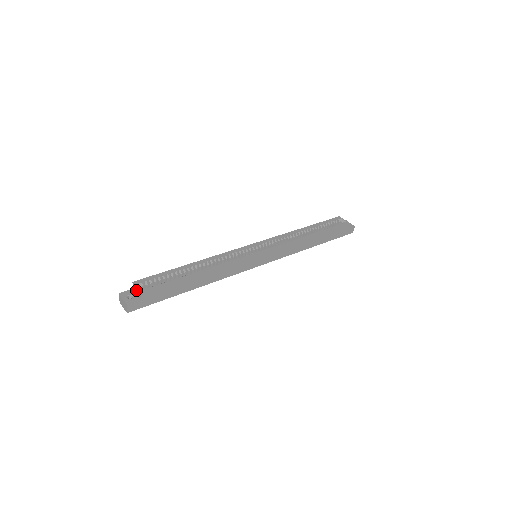
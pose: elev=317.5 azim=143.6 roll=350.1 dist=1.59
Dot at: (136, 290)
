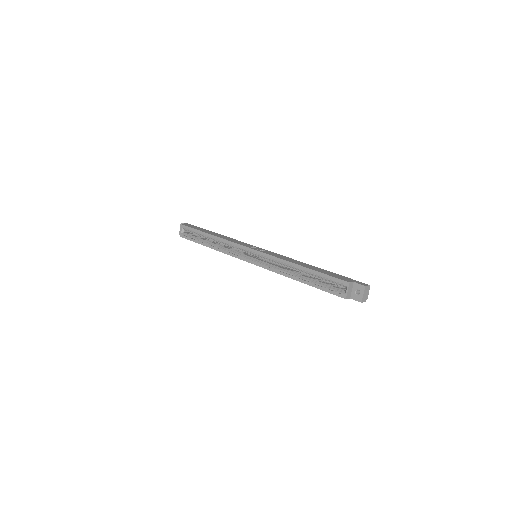
Dot at: (183, 230)
